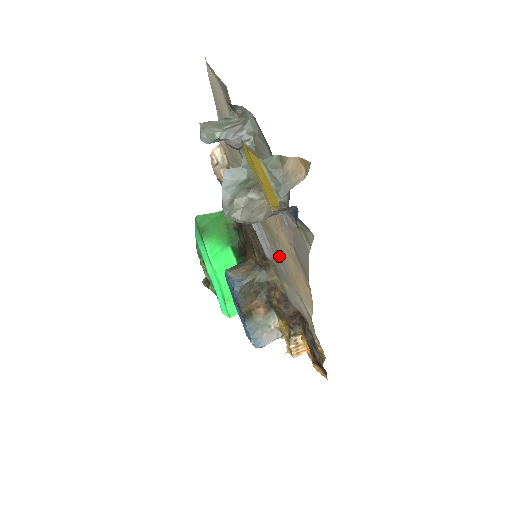
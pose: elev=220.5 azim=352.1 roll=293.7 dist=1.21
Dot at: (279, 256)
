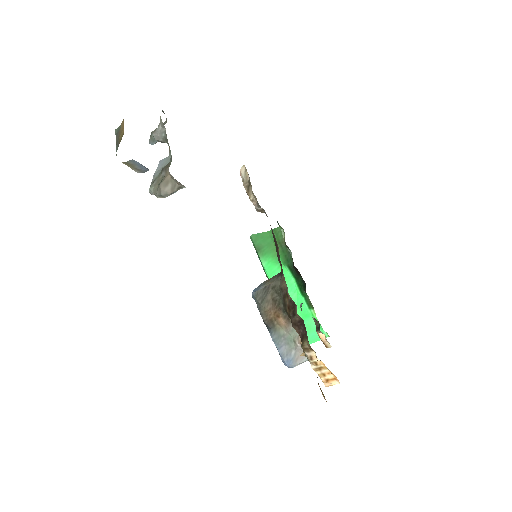
Dot at: occluded
